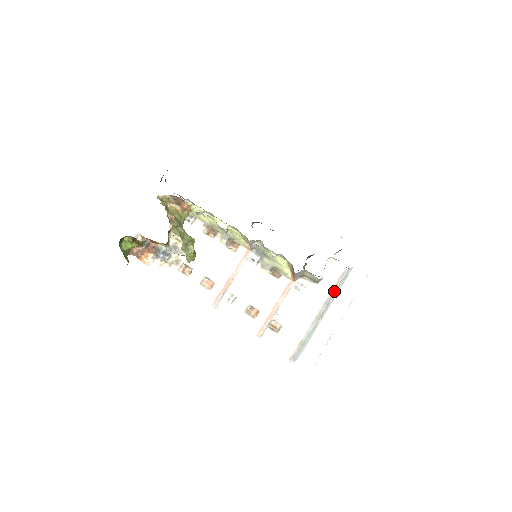
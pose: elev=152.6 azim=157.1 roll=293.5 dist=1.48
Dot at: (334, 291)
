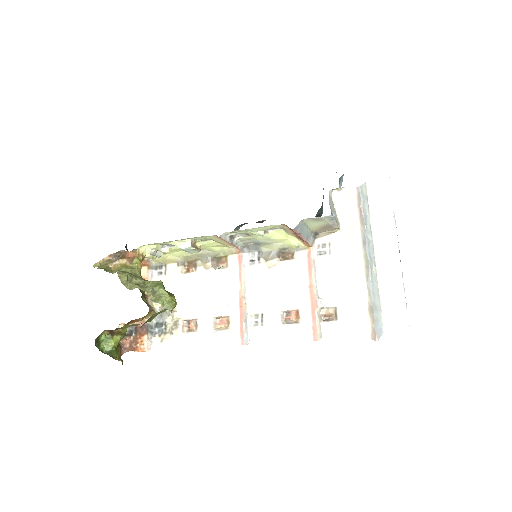
Dot at: (363, 222)
